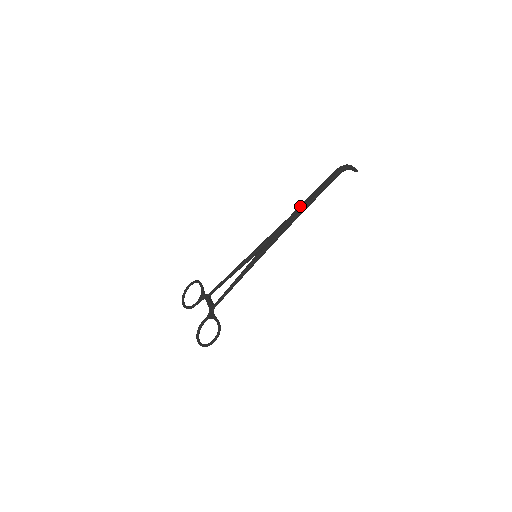
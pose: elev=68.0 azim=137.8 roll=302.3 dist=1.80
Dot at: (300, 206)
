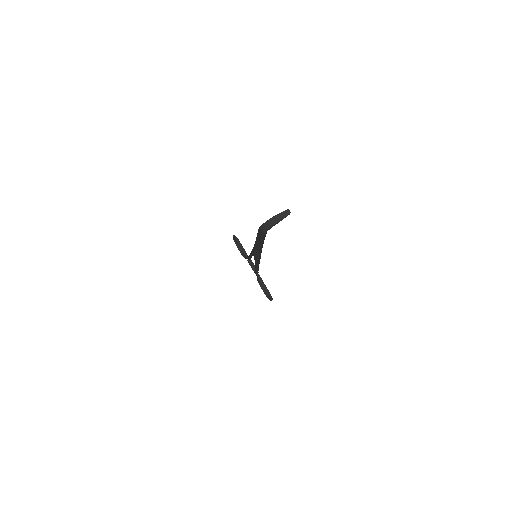
Dot at: (255, 243)
